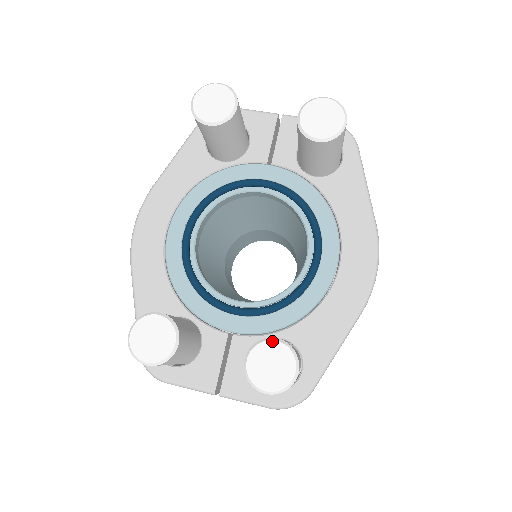
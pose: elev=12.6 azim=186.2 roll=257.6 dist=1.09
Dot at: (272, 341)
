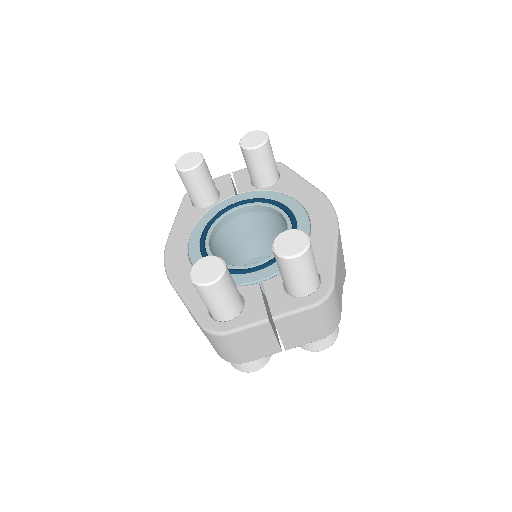
Dot at: (284, 232)
